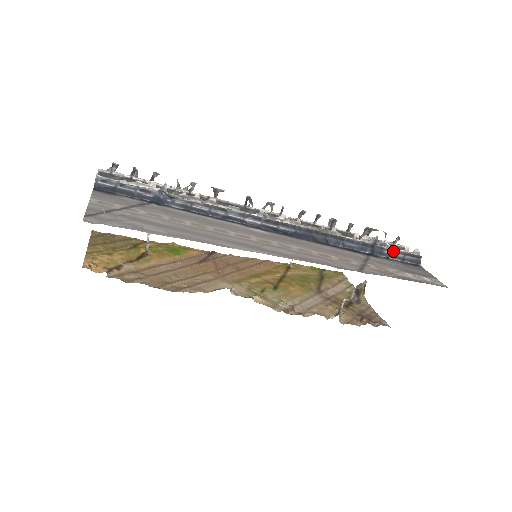
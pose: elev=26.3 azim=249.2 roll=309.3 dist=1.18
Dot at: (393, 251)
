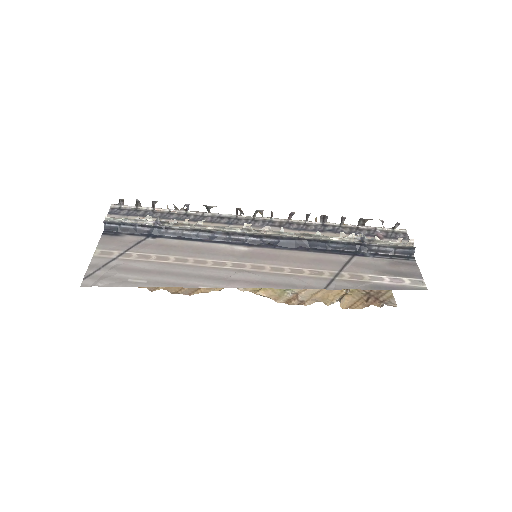
Dot at: (382, 246)
